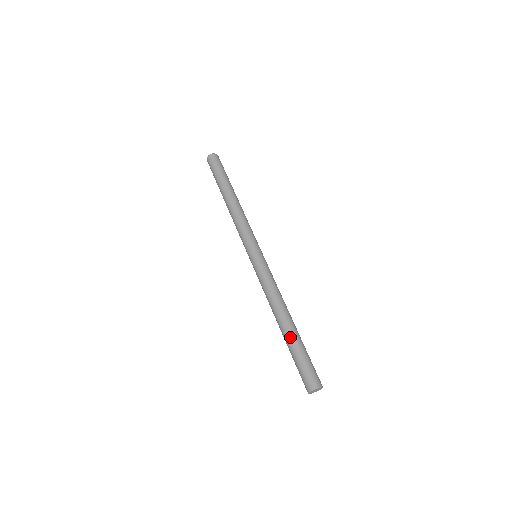
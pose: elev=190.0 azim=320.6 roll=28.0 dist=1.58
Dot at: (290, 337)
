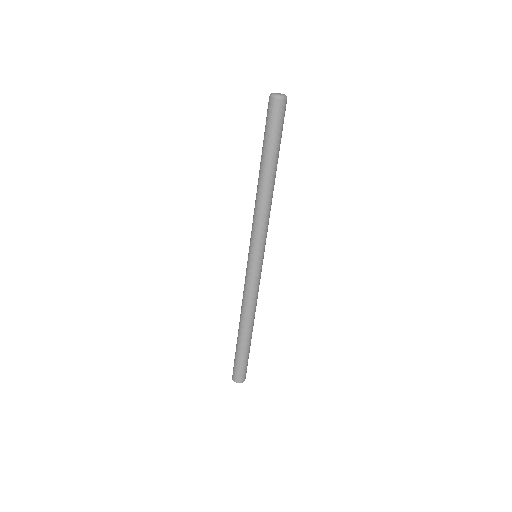
Dot at: (240, 343)
